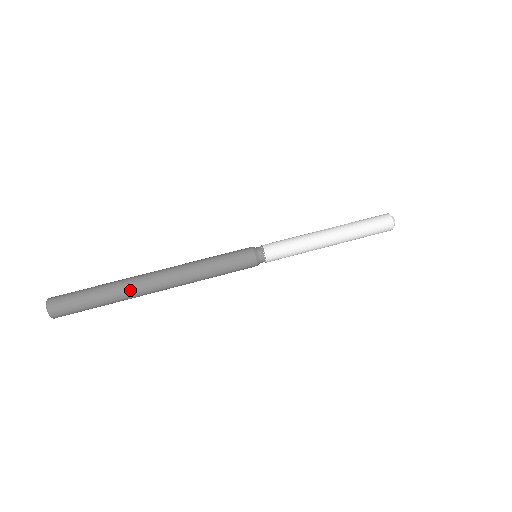
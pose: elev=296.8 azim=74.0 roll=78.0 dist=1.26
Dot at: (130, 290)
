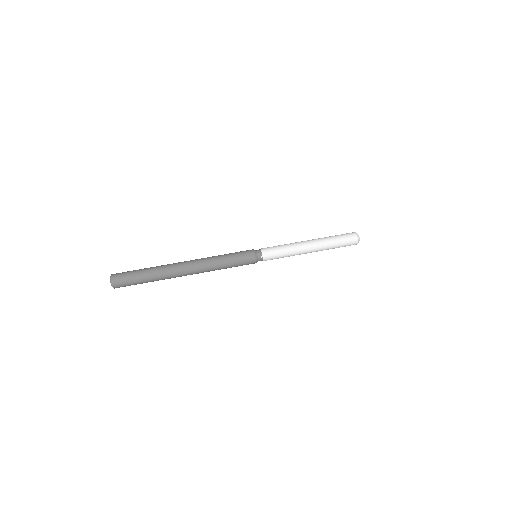
Dot at: (166, 267)
